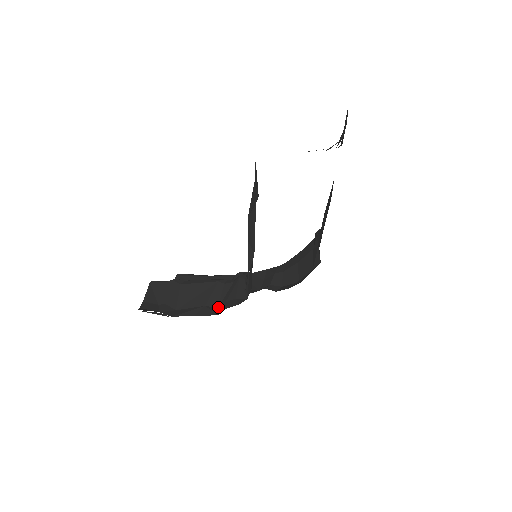
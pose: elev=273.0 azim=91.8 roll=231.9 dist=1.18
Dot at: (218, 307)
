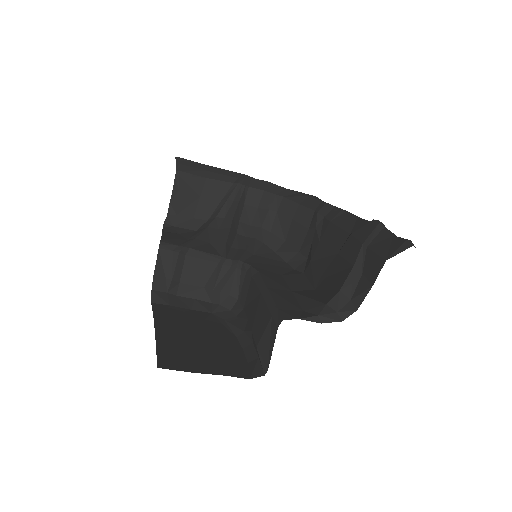
Dot at: (214, 289)
